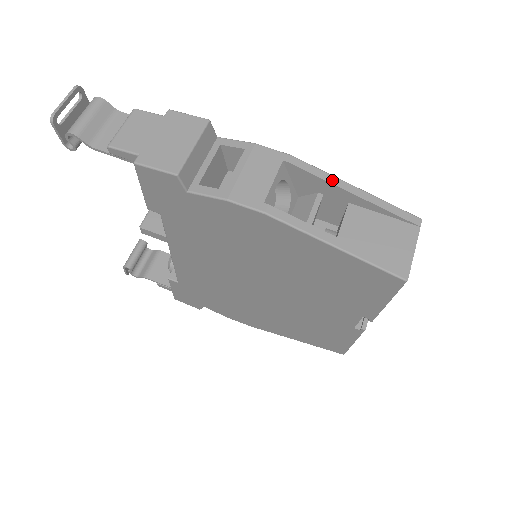
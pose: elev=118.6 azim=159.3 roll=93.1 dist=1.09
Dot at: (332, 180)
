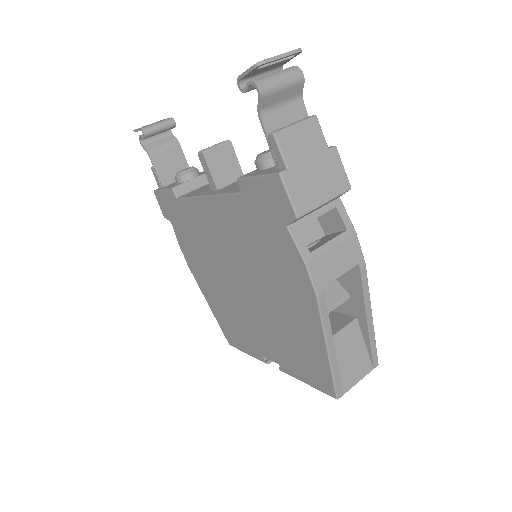
Dot at: (367, 302)
